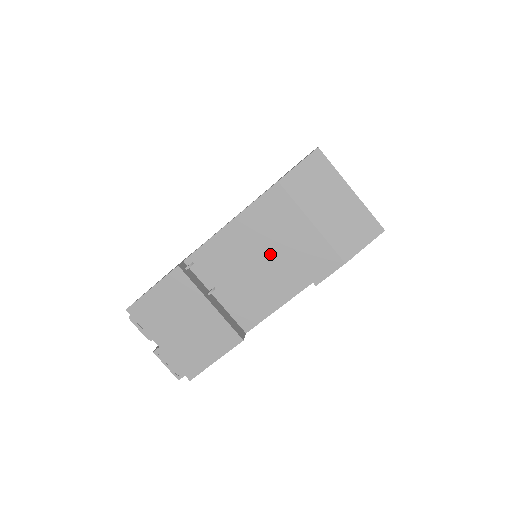
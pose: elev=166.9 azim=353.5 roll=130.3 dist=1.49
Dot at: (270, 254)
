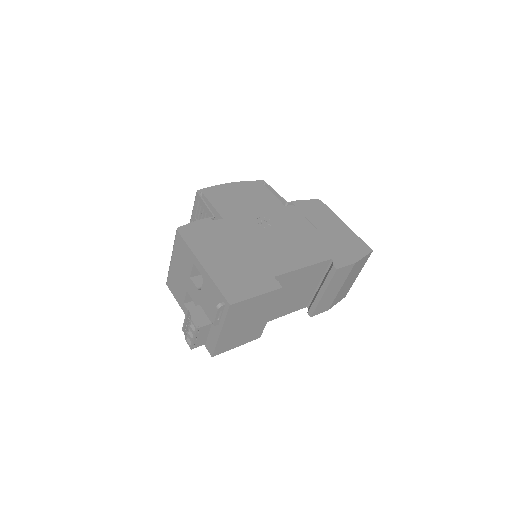
Dot at: (306, 289)
